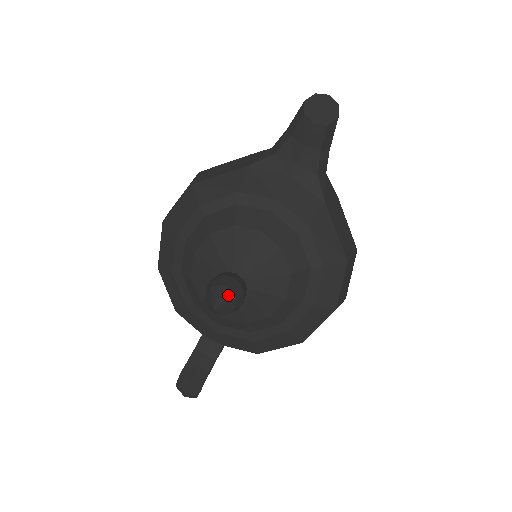
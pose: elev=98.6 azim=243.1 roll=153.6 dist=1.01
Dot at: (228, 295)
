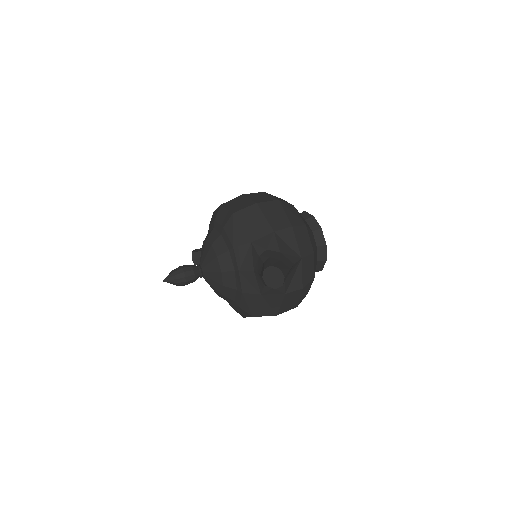
Dot at: (173, 282)
